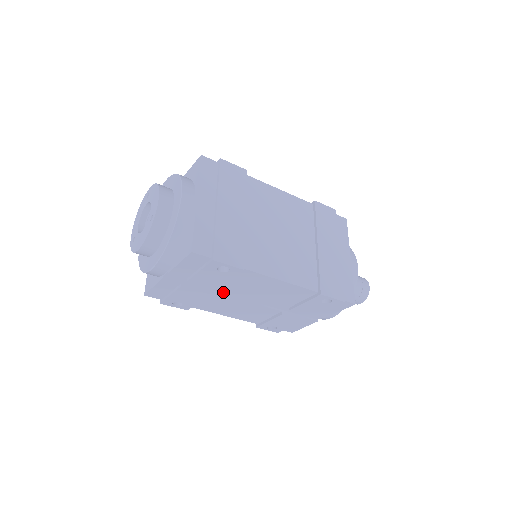
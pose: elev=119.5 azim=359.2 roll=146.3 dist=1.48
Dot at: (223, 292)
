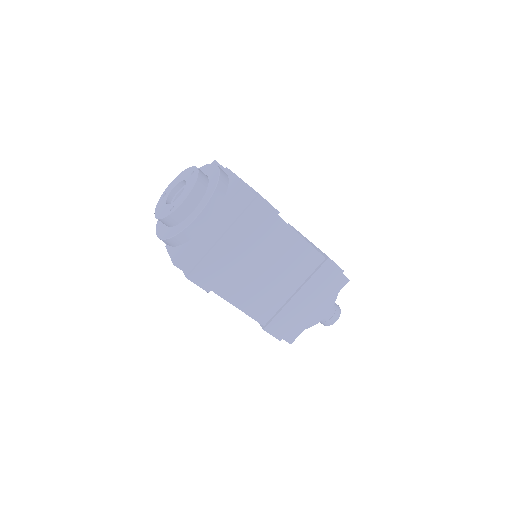
Dot at: occluded
